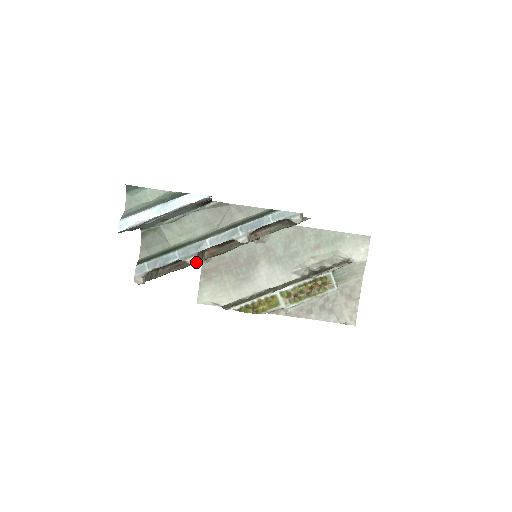
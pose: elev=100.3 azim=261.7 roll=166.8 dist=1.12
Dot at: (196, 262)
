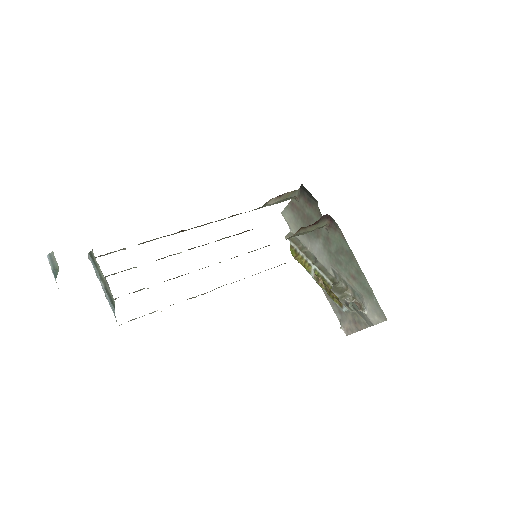
Dot at: occluded
